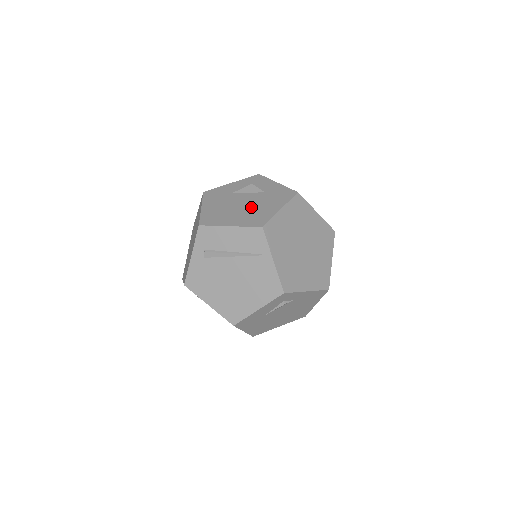
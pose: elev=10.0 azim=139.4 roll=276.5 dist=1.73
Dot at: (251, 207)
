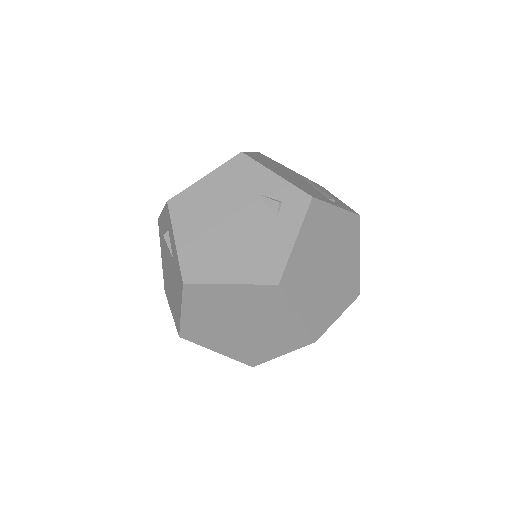
Dot at: (172, 287)
